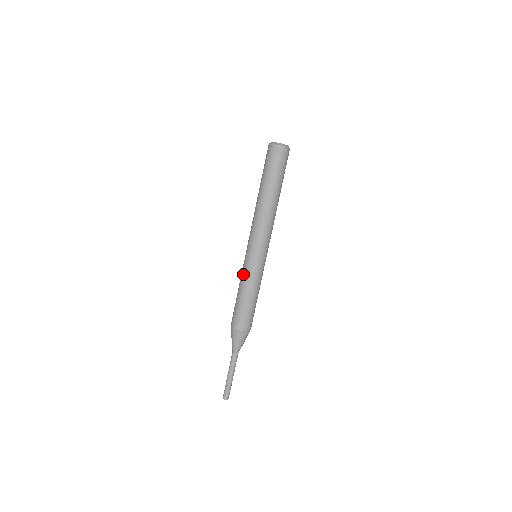
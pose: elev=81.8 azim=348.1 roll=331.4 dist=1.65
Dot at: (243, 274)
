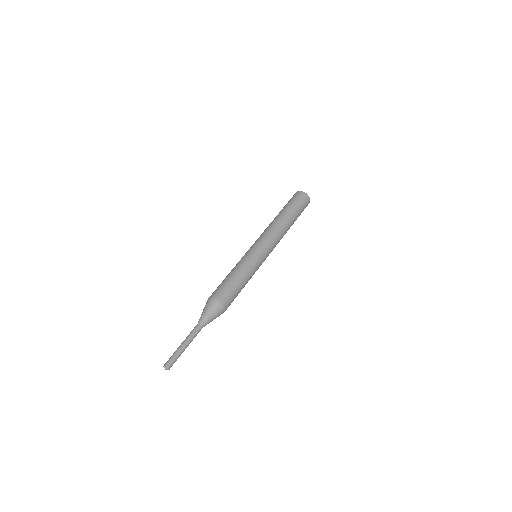
Dot at: (246, 261)
